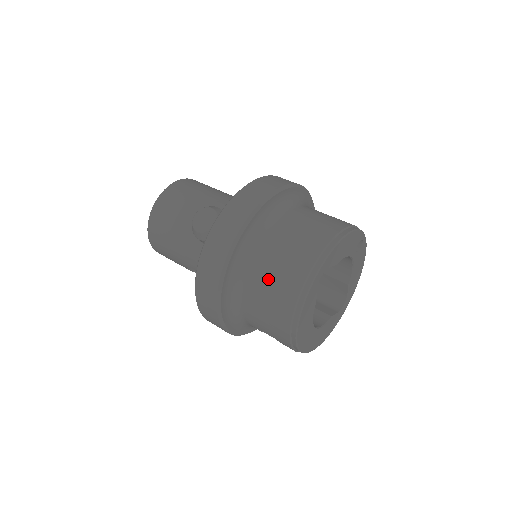
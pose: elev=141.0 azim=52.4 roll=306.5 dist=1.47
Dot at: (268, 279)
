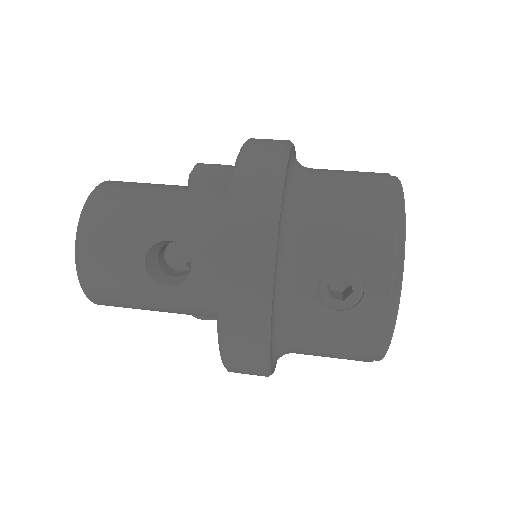
Dot at: (342, 177)
